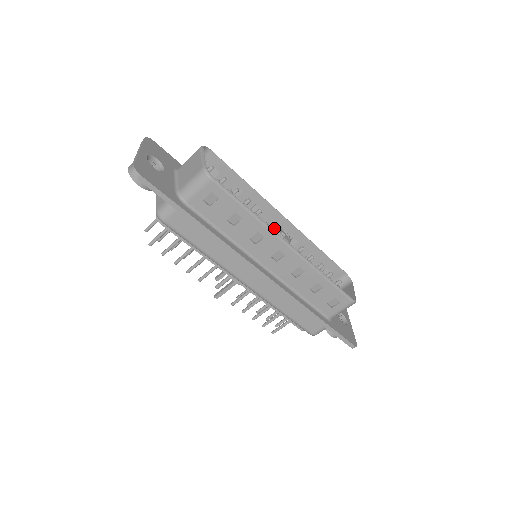
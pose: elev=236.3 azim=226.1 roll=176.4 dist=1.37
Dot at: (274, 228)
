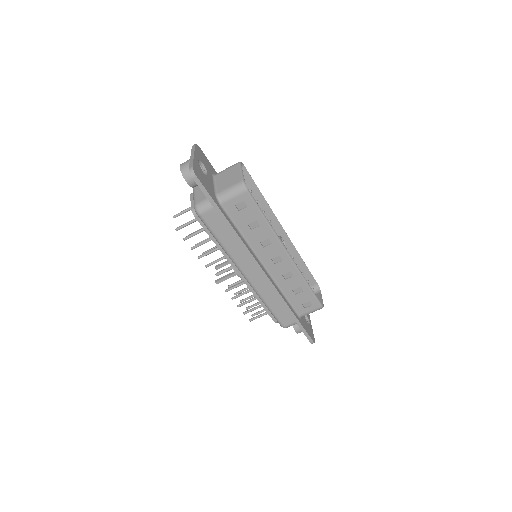
Dot at: occluded
